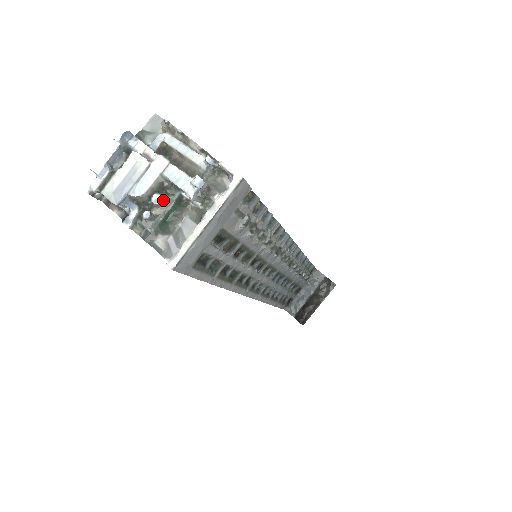
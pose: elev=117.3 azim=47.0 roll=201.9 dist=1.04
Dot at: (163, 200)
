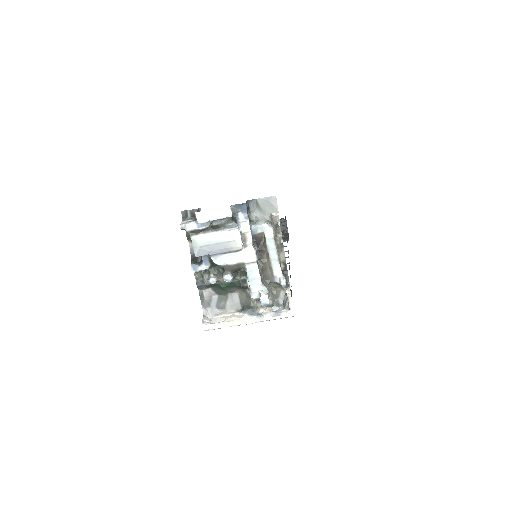
Dot at: (231, 278)
